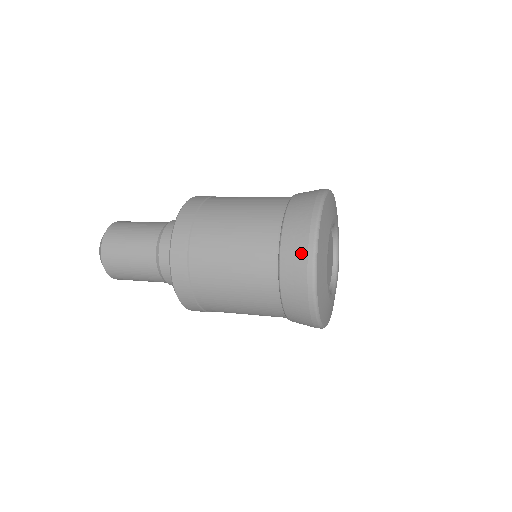
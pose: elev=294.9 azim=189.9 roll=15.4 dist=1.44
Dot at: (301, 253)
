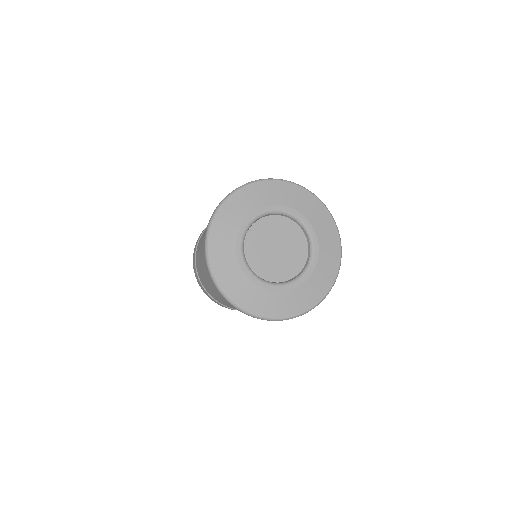
Dot at: occluded
